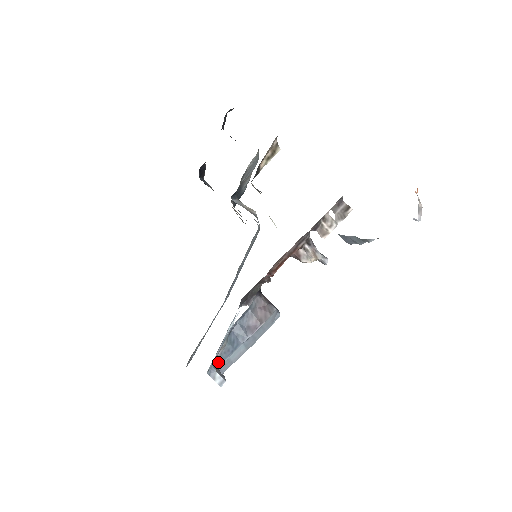
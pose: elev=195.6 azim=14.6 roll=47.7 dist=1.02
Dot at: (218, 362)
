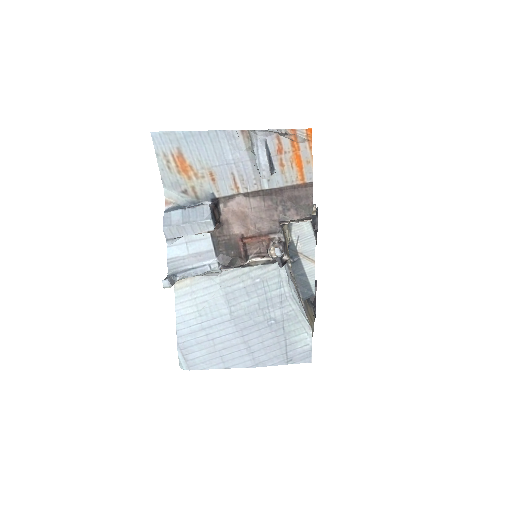
Dot at: (166, 211)
